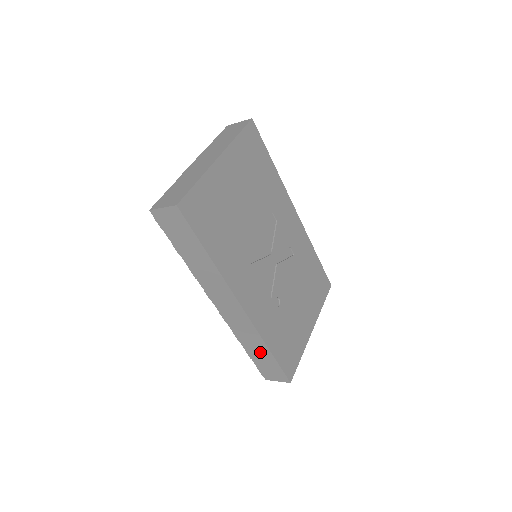
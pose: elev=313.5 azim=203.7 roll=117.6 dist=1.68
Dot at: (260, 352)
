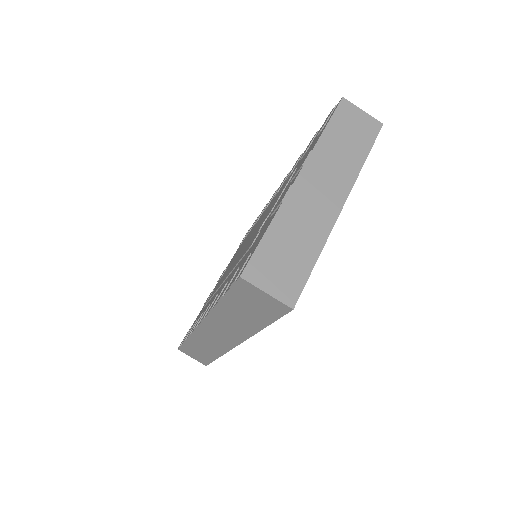
Dot at: (203, 351)
